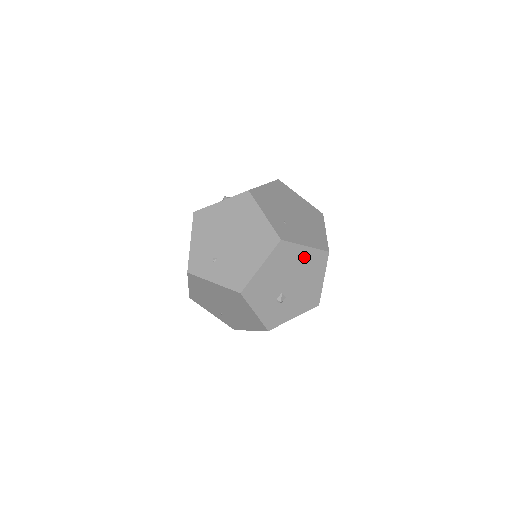
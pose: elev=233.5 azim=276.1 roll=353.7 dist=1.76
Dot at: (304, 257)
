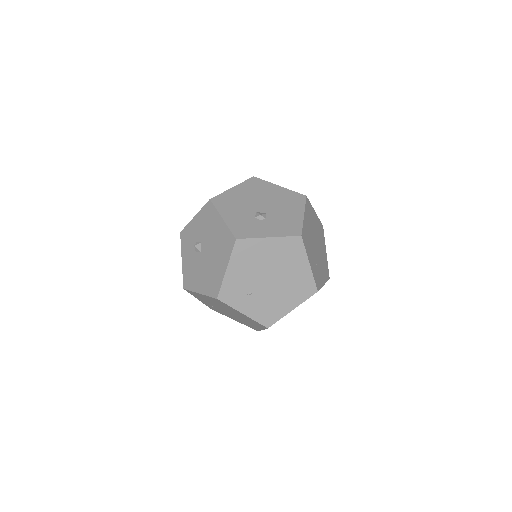
Dot at: occluded
